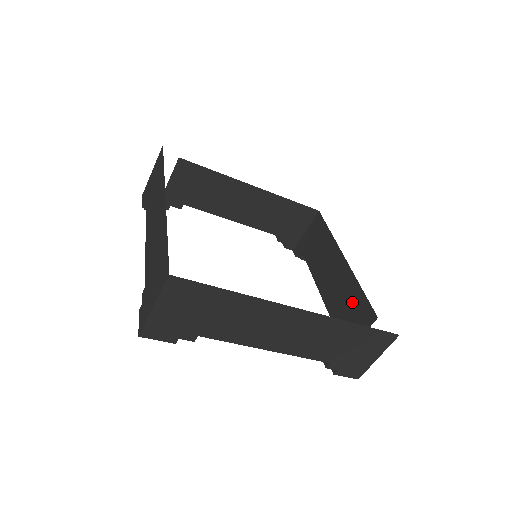
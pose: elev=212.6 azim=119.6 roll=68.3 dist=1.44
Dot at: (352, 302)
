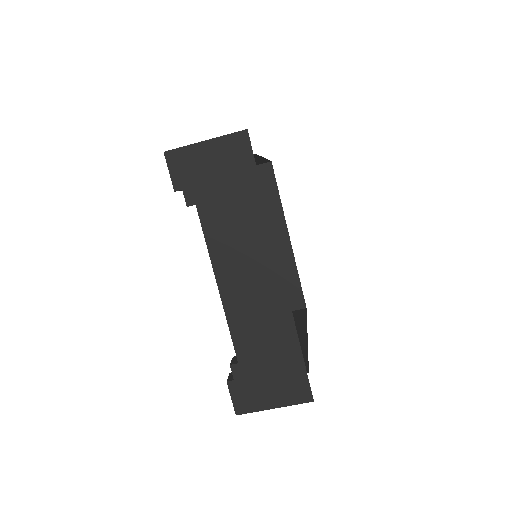
Dot at: occluded
